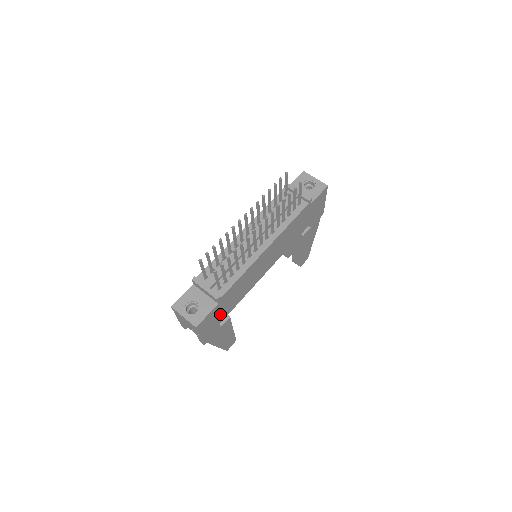
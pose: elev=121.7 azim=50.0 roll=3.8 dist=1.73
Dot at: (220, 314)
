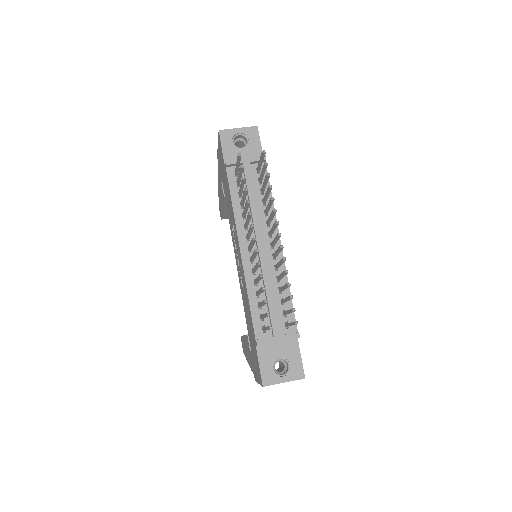
Dot at: occluded
